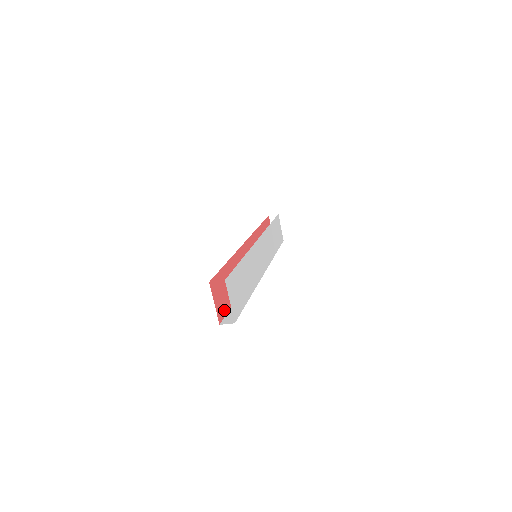
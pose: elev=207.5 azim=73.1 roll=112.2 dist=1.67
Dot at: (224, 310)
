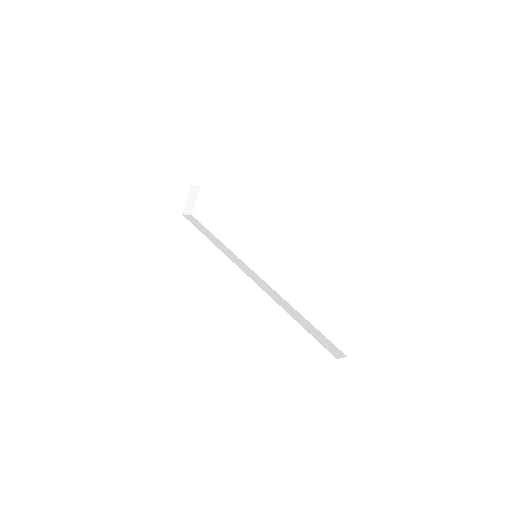
Dot at: occluded
